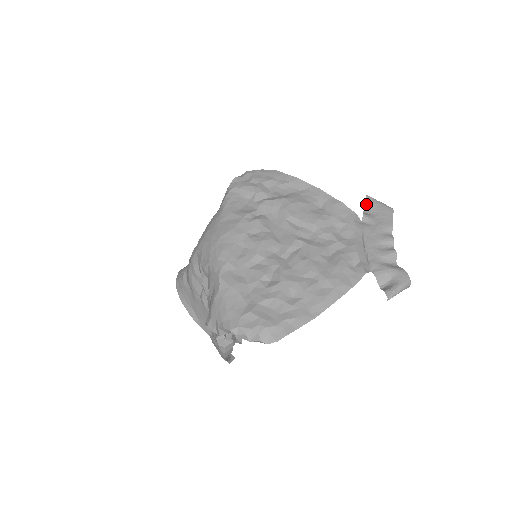
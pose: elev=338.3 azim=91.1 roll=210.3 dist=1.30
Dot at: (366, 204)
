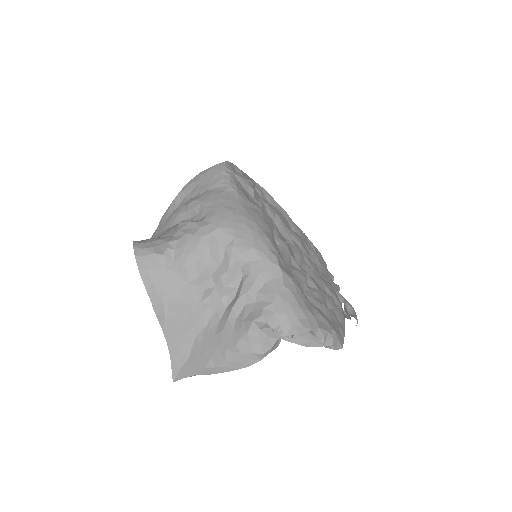
Dot at: occluded
